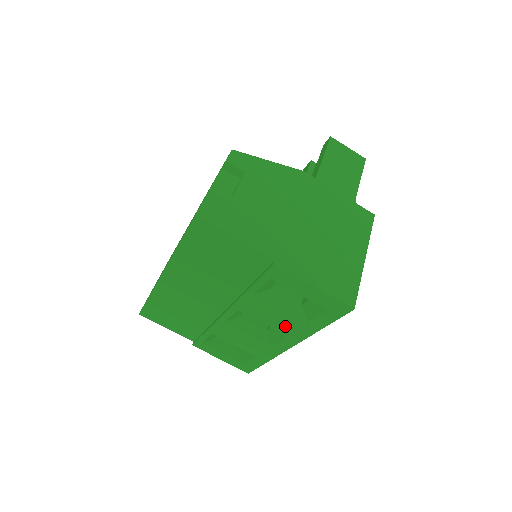
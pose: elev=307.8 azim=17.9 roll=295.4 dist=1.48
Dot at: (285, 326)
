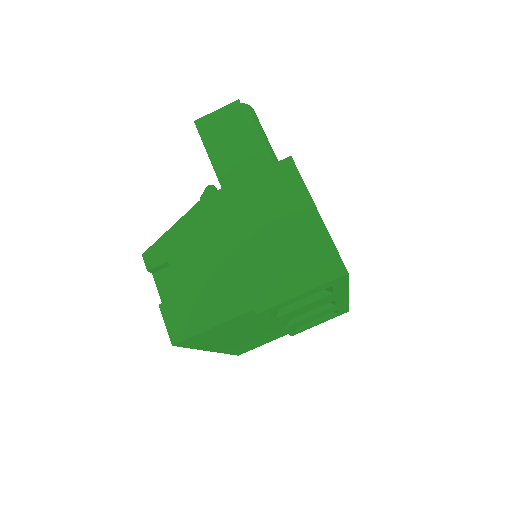
Dot at: (324, 302)
